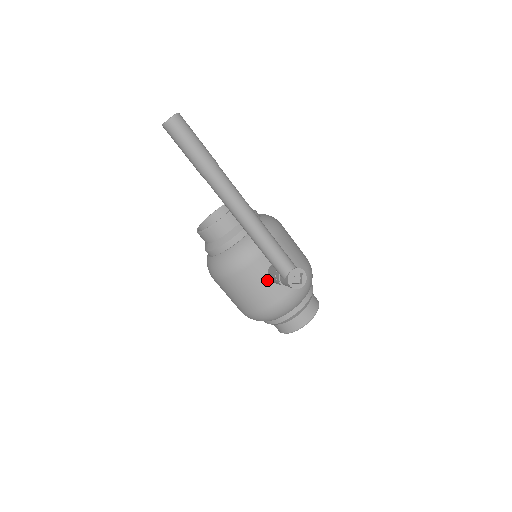
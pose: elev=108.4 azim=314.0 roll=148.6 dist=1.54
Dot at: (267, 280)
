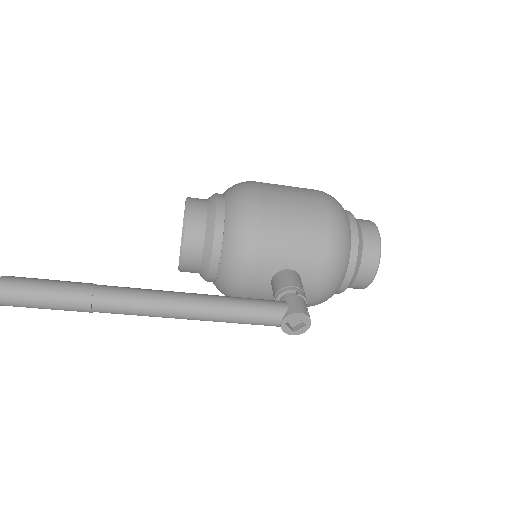
Dot at: occluded
